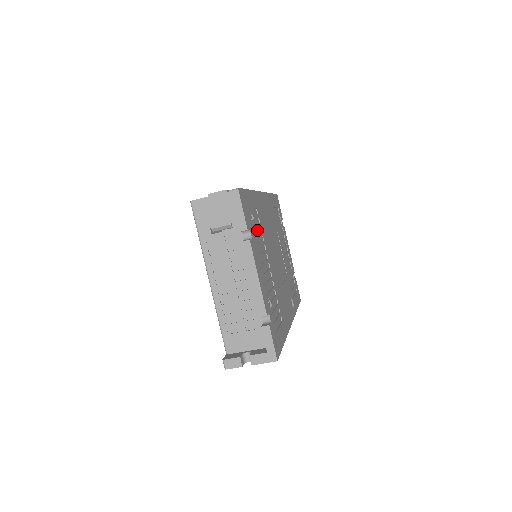
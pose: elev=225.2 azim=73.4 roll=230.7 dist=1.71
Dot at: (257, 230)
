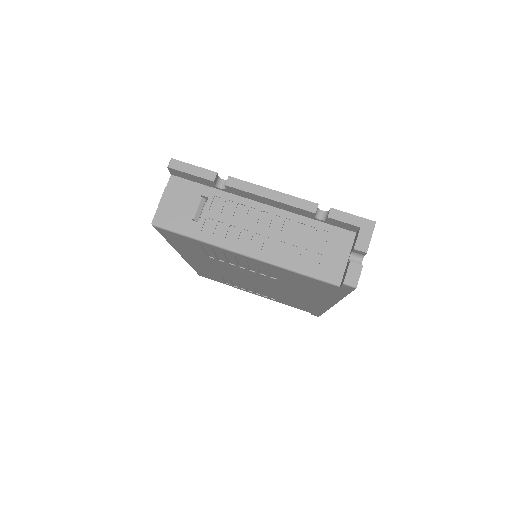
Dot at: occluded
